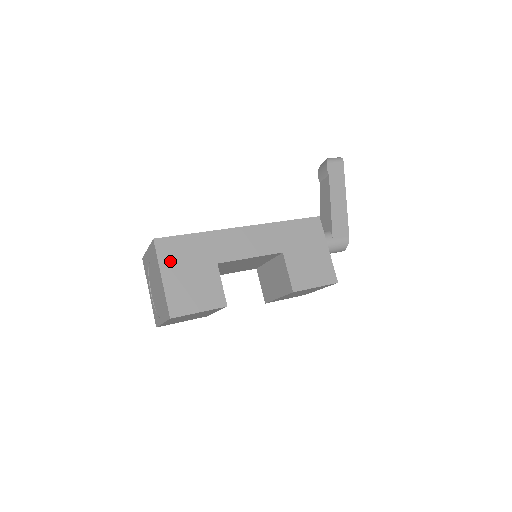
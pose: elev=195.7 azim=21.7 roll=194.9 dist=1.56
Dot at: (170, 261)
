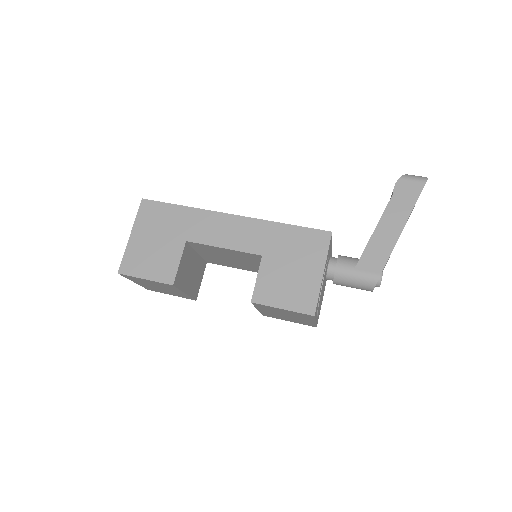
Dot at: (145, 223)
